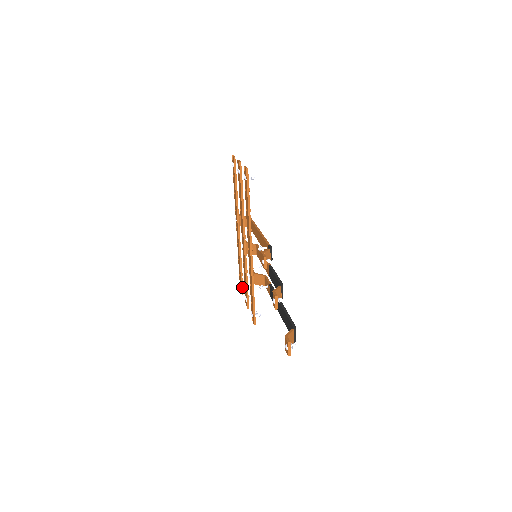
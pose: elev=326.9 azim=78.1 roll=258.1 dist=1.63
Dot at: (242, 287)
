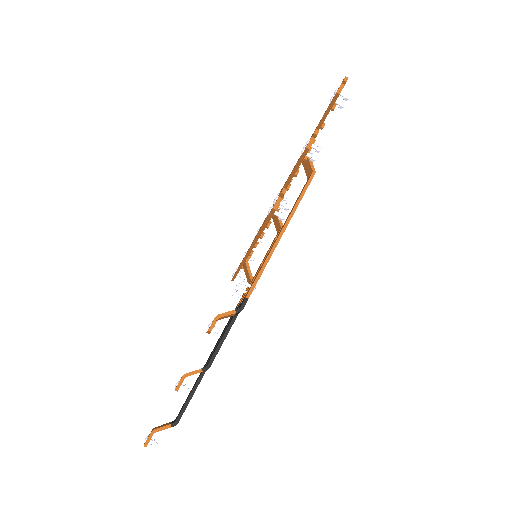
Dot at: occluded
